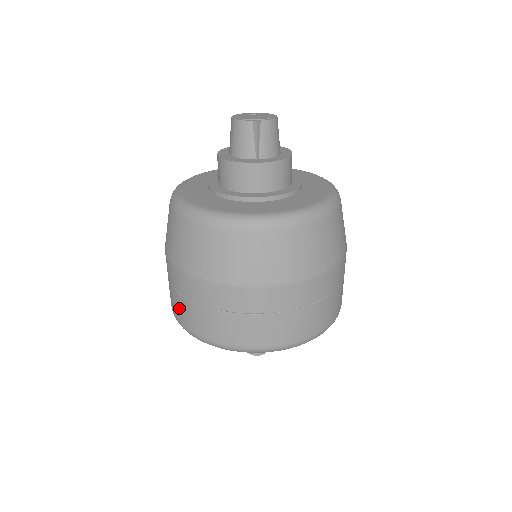
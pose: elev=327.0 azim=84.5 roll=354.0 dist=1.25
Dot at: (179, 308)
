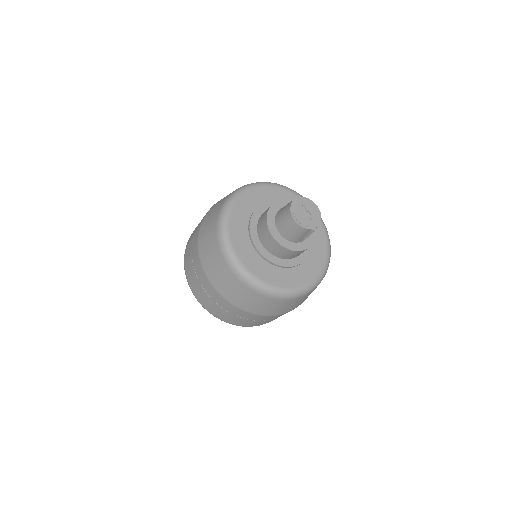
Dot at: (215, 310)
